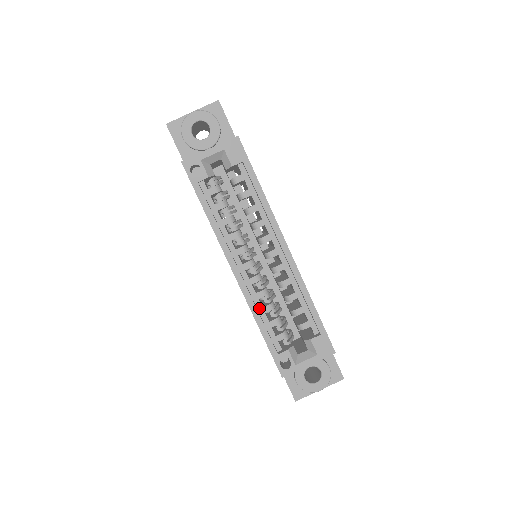
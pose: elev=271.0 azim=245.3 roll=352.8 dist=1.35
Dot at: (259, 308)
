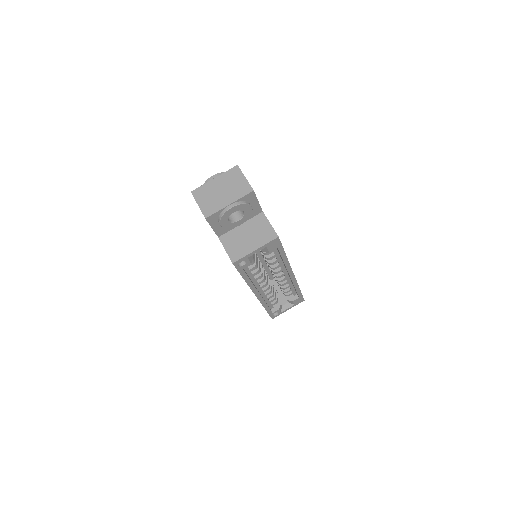
Dot at: (265, 299)
